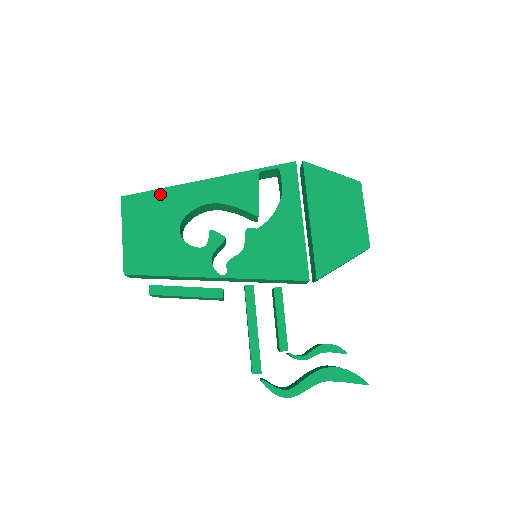
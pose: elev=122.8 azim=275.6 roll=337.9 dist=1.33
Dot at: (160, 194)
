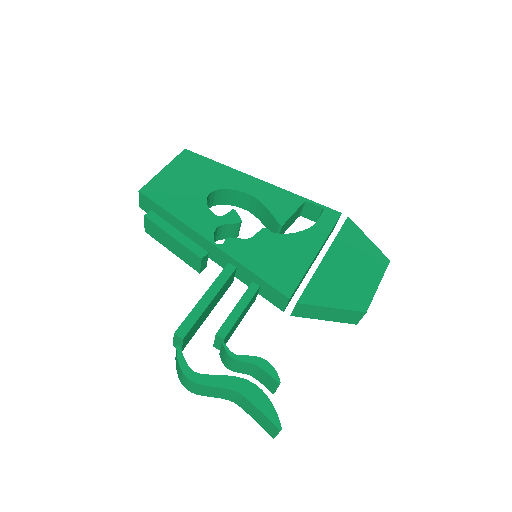
Dot at: (215, 165)
